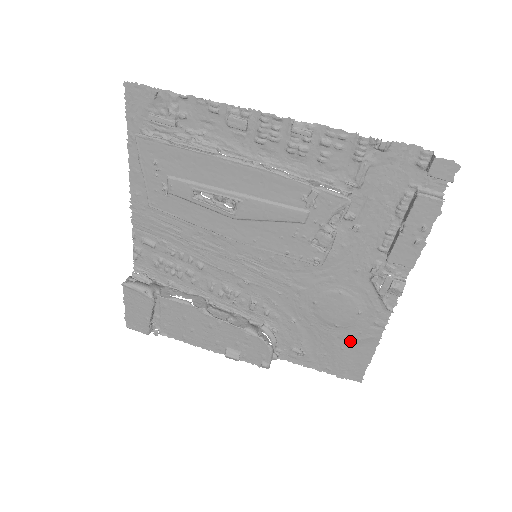
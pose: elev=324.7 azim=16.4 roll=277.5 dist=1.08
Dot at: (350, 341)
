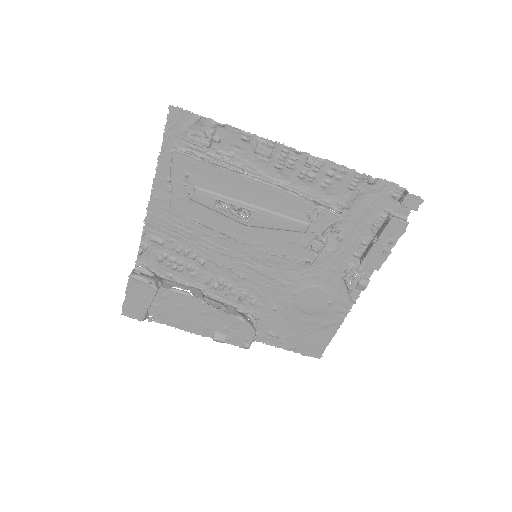
Dot at: (318, 325)
